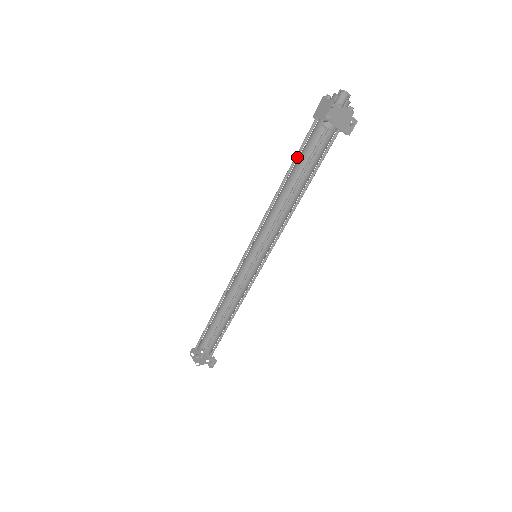
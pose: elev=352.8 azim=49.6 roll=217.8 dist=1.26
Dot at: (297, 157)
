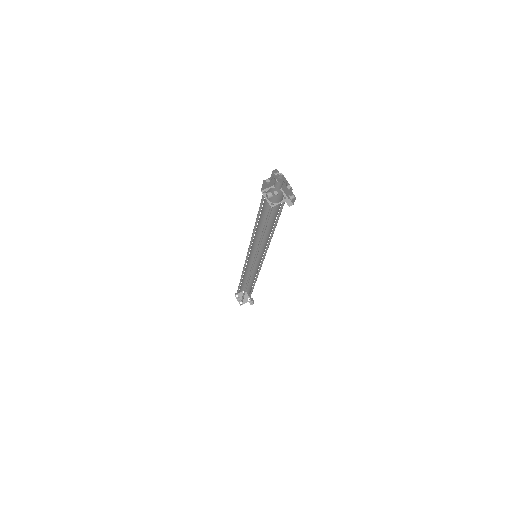
Dot at: (260, 210)
